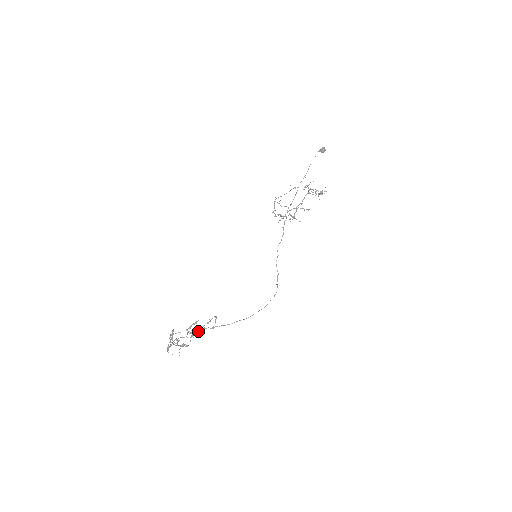
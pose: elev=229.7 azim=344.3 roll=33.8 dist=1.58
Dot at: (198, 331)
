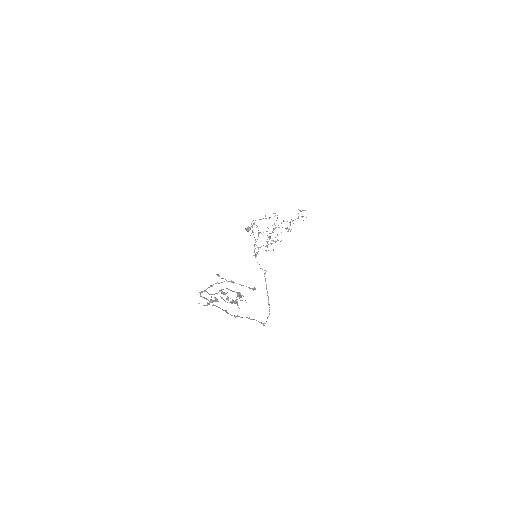
Dot at: occluded
